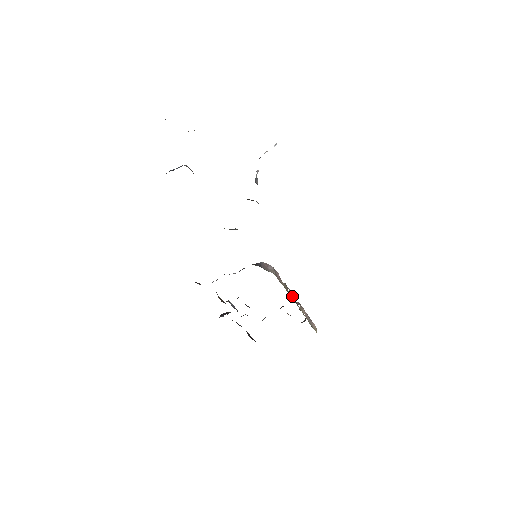
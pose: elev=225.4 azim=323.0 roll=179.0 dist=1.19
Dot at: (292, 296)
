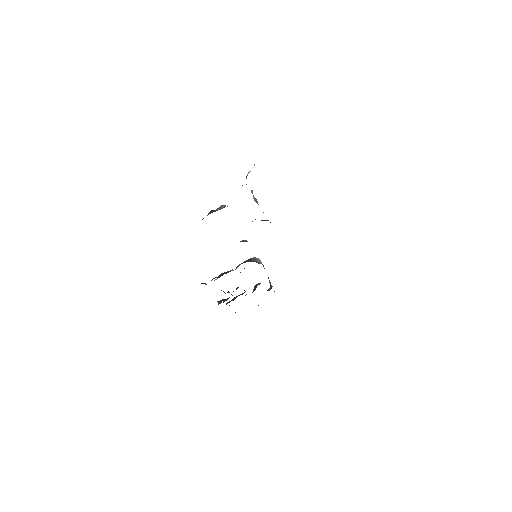
Dot at: occluded
